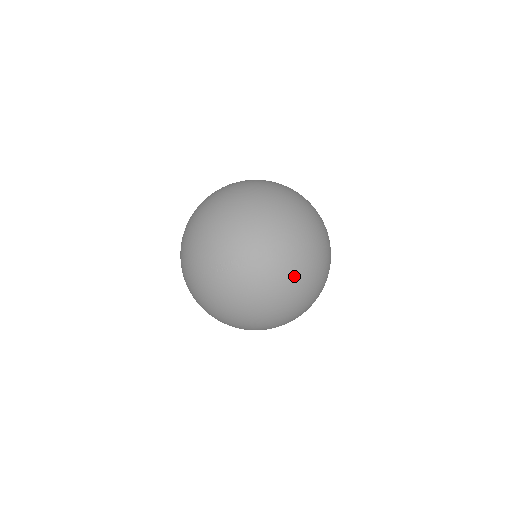
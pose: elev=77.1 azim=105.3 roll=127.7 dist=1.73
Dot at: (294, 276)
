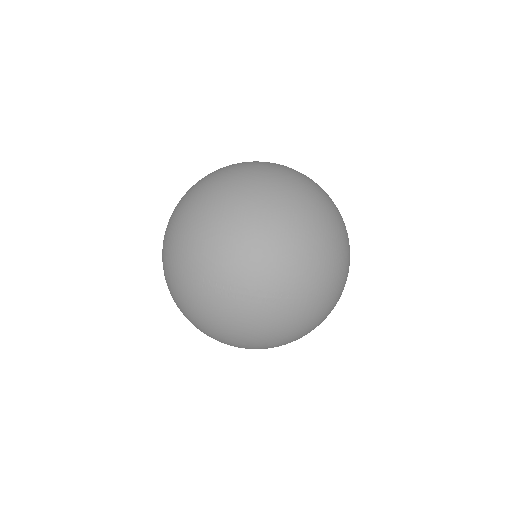
Dot at: (294, 325)
